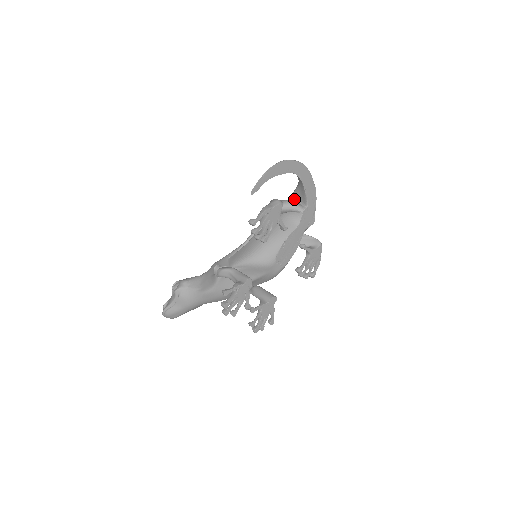
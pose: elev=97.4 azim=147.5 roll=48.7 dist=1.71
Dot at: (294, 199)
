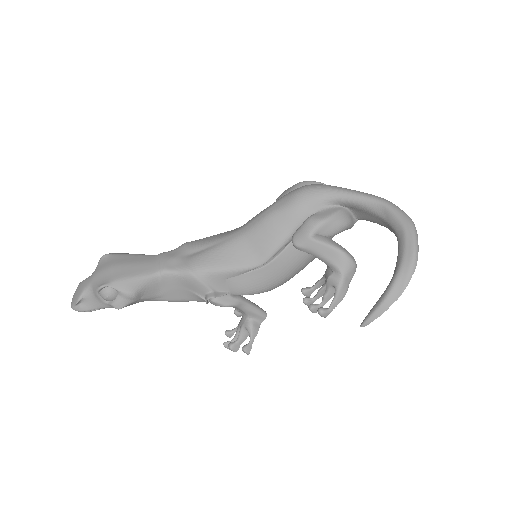
Dot at: (347, 206)
